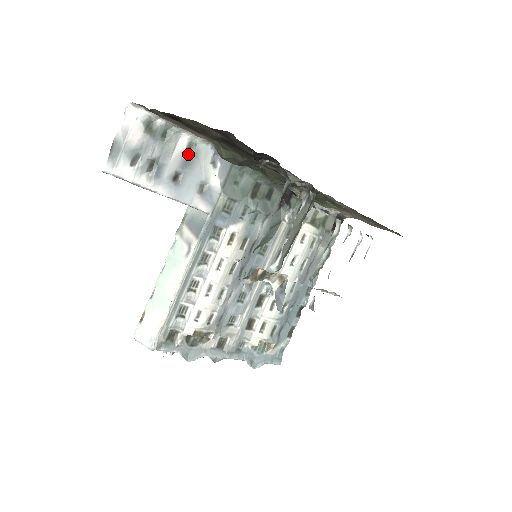
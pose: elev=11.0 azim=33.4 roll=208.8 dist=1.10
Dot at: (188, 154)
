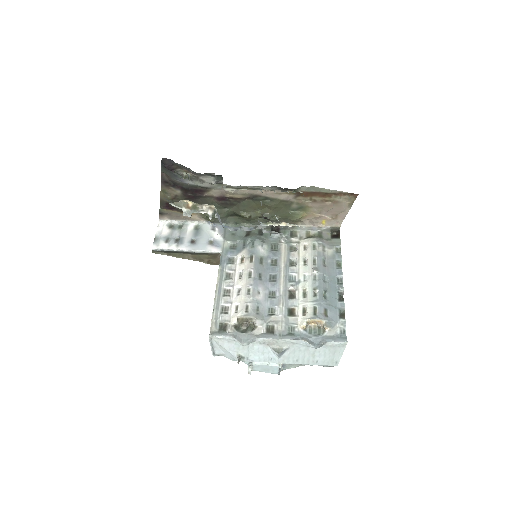
Dot at: (196, 230)
